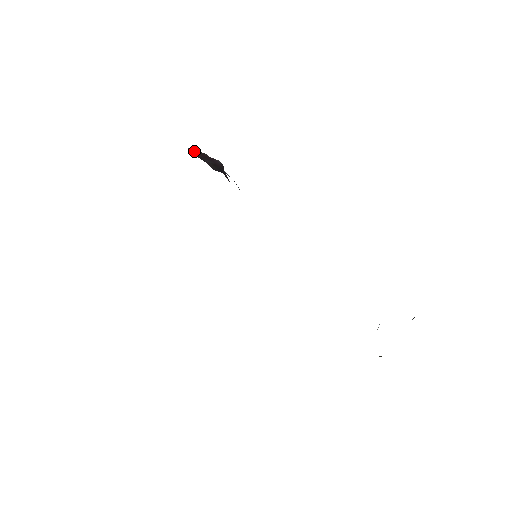
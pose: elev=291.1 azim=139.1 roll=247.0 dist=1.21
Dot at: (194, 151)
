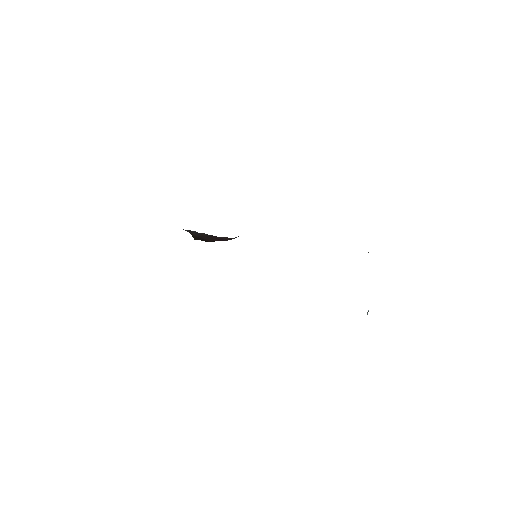
Dot at: occluded
